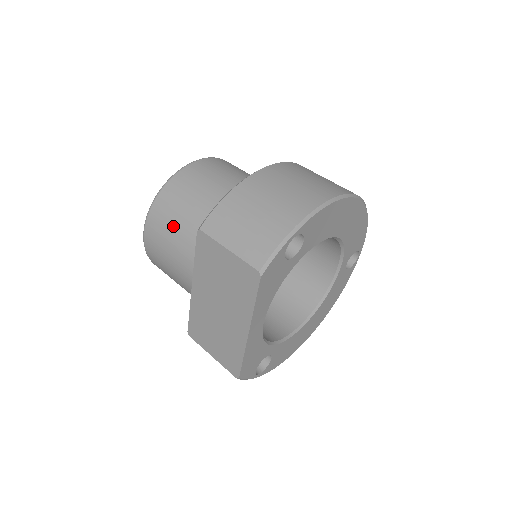
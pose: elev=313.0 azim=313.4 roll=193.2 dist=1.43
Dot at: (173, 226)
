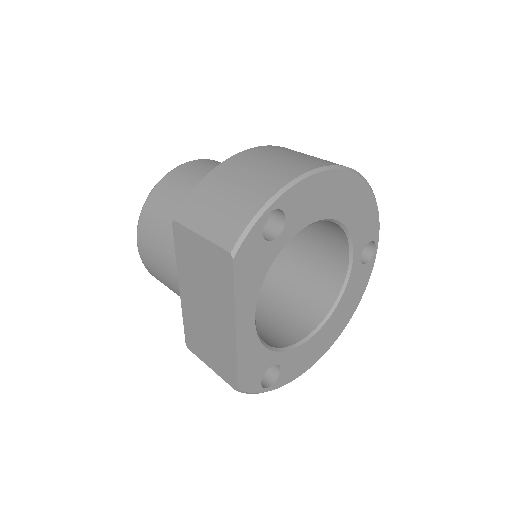
Dot at: (160, 228)
